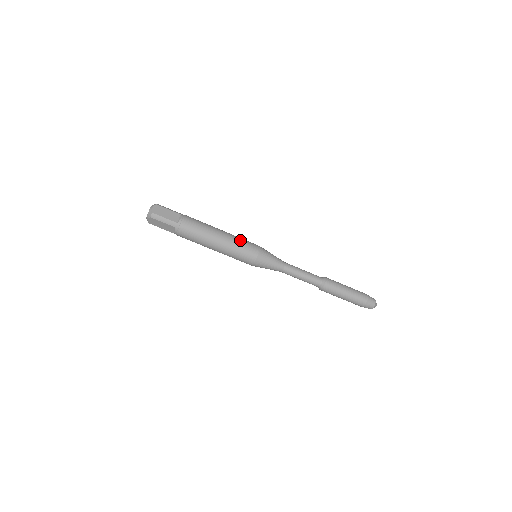
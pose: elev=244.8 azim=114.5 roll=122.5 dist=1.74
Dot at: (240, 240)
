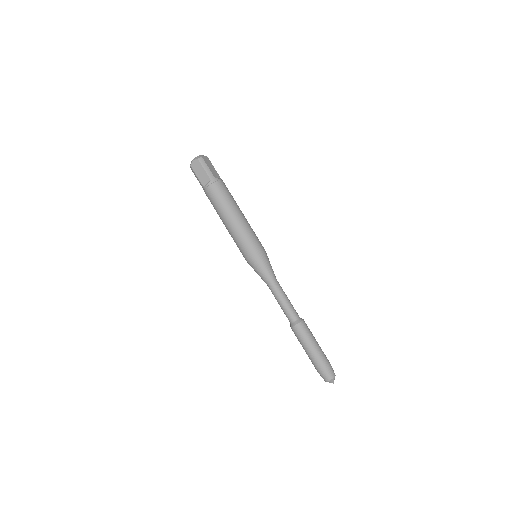
Dot at: occluded
